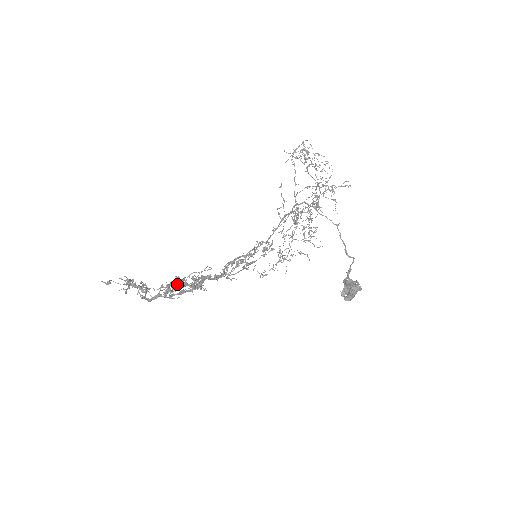
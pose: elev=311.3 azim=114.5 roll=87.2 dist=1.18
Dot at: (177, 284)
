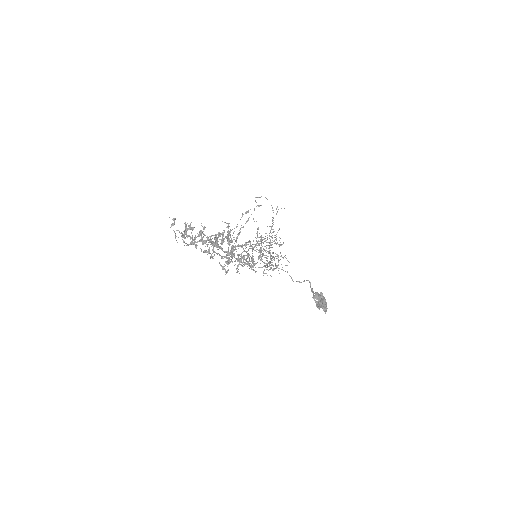
Dot at: (226, 223)
